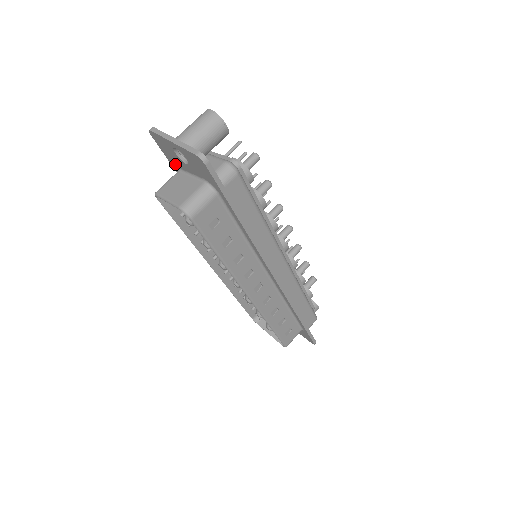
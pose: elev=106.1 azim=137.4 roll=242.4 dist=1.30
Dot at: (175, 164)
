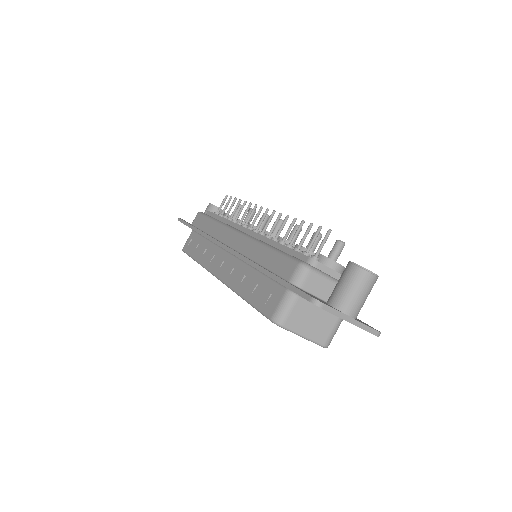
Dot at: occluded
